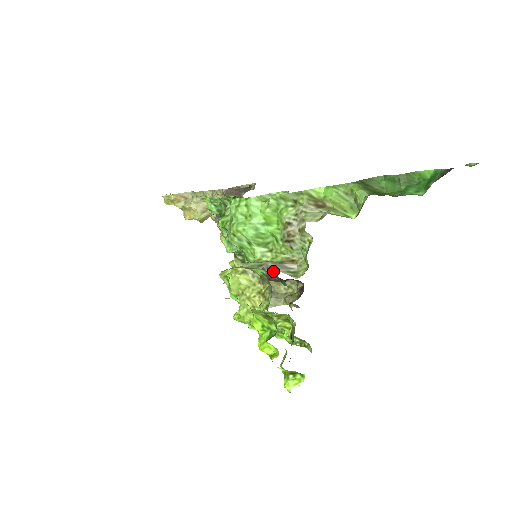
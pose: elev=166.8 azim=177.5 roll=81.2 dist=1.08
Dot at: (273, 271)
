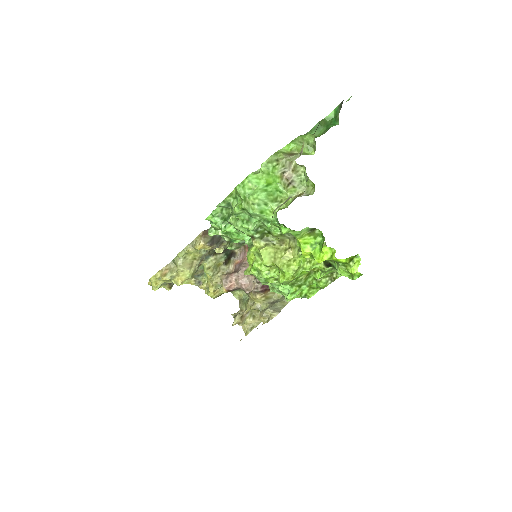
Dot at: occluded
